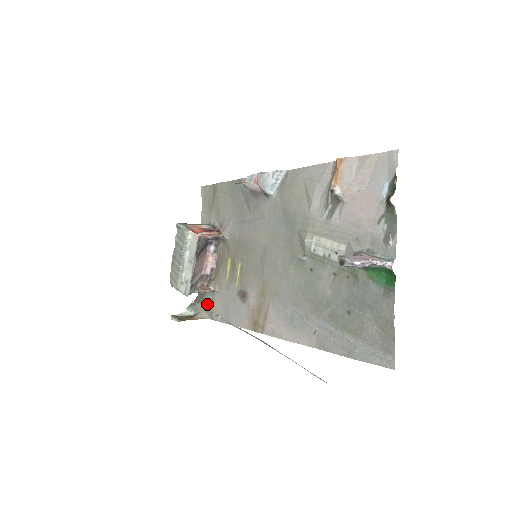
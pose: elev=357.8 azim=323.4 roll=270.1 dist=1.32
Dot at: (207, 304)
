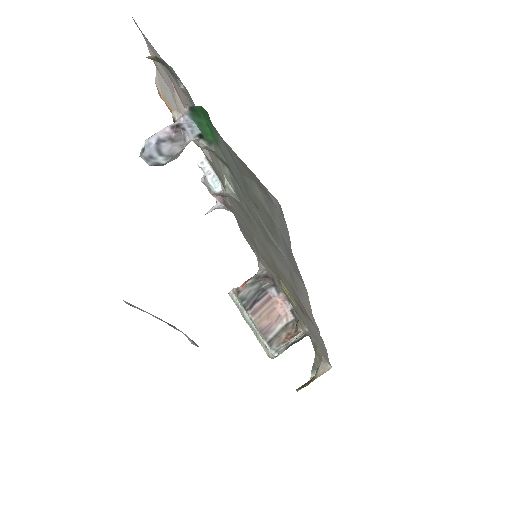
Dot at: (317, 351)
